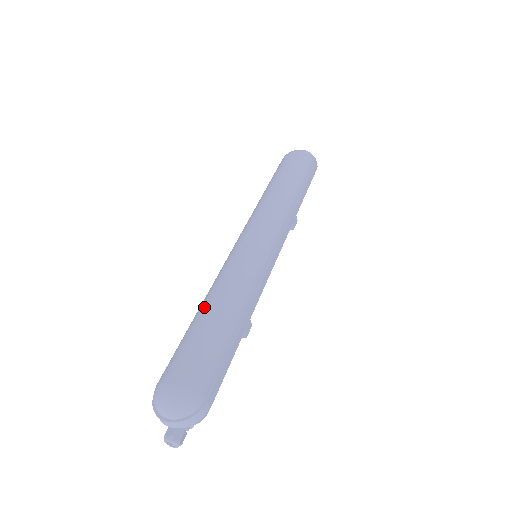
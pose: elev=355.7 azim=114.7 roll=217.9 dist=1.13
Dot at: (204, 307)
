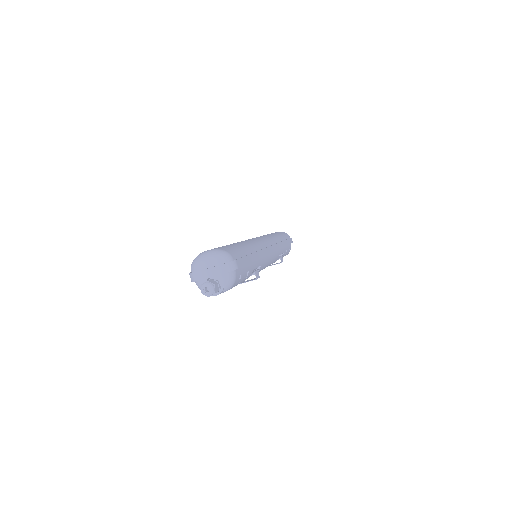
Dot at: occluded
